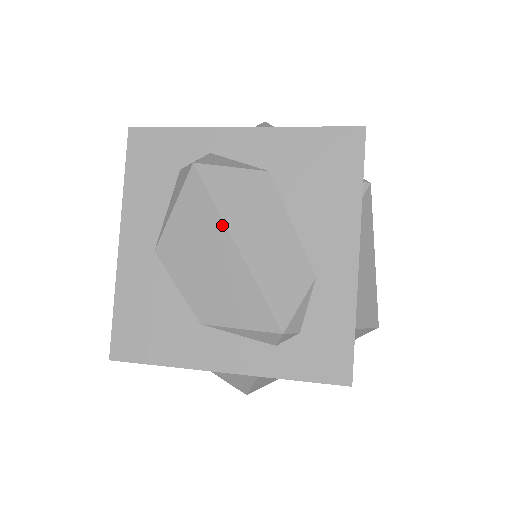
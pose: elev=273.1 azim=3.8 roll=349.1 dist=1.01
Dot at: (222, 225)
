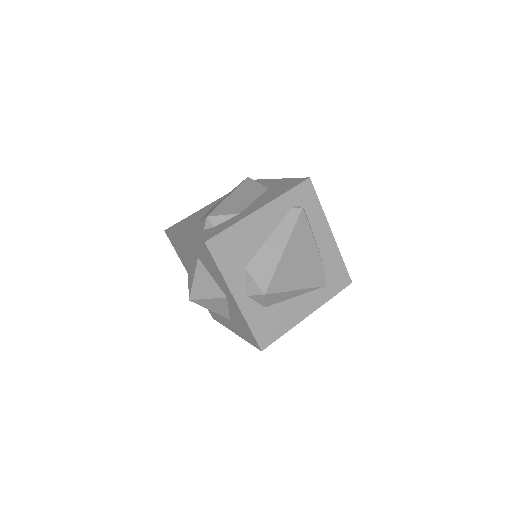
Dot at: (233, 191)
